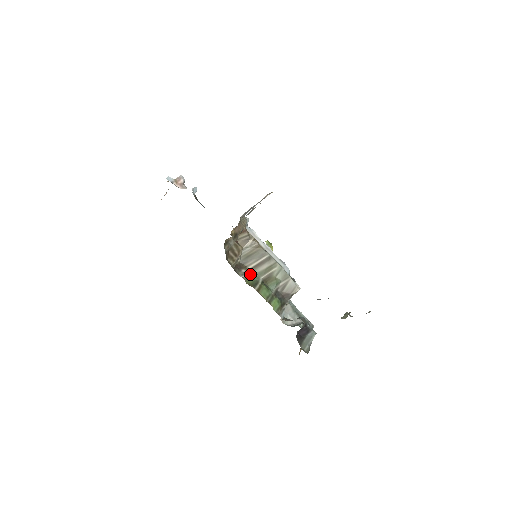
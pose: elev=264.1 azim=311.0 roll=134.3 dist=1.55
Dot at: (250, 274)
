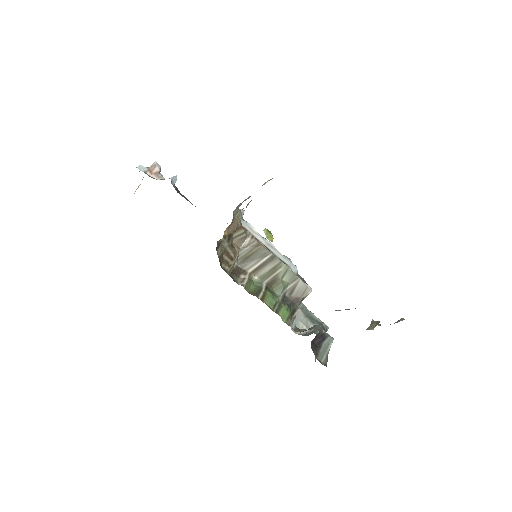
Dot at: (251, 279)
